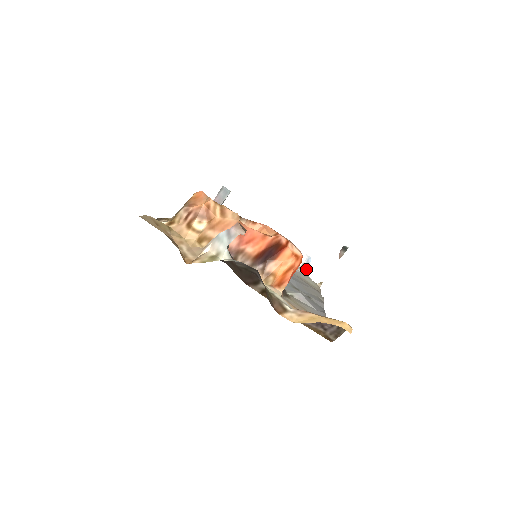
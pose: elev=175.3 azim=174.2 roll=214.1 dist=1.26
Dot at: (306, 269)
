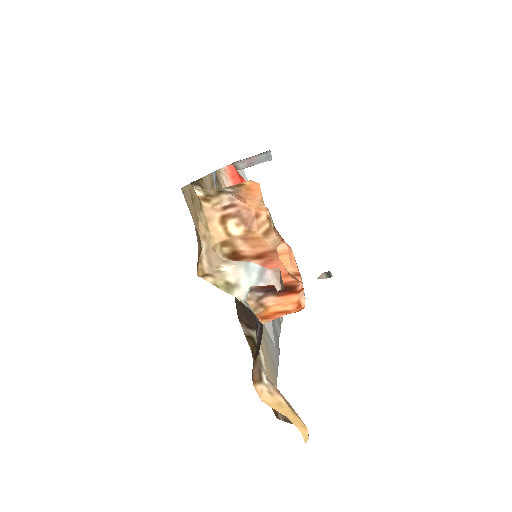
Dot at: occluded
